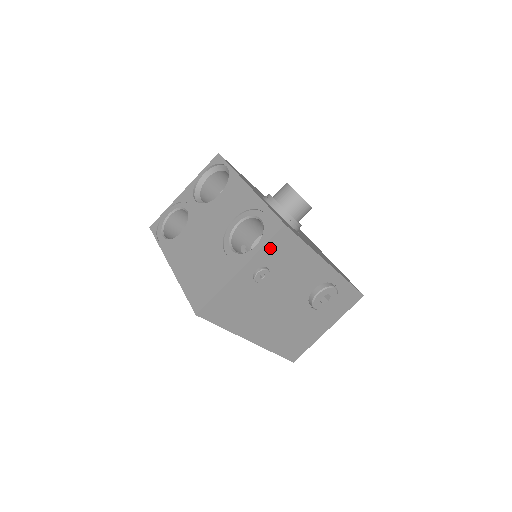
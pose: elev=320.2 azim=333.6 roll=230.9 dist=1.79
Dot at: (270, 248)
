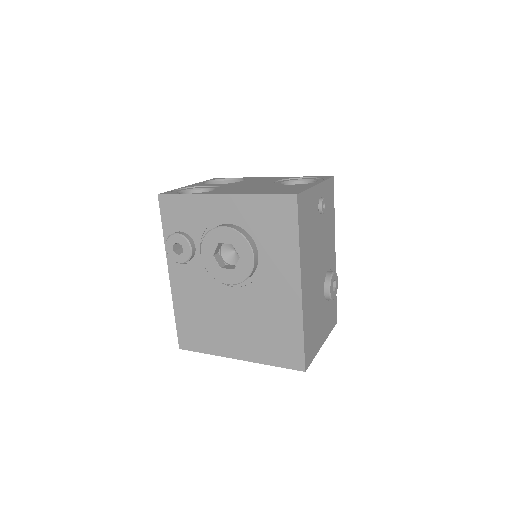
Dot at: (327, 187)
